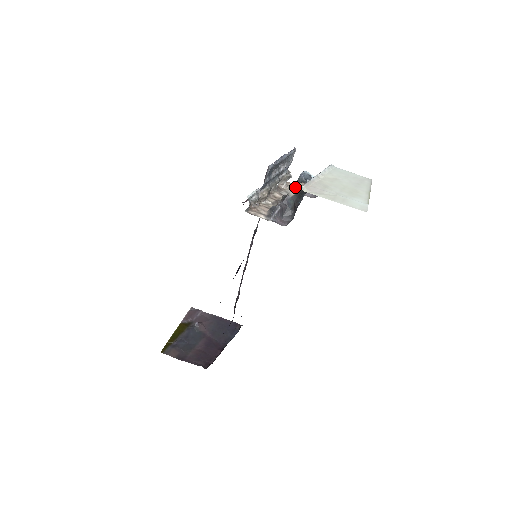
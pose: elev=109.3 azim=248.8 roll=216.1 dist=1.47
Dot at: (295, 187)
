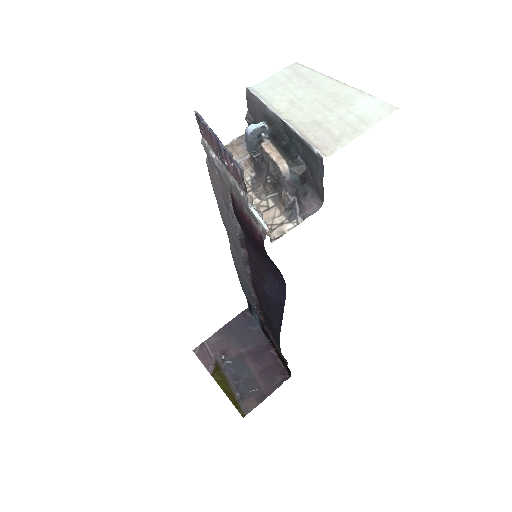
Dot at: (272, 157)
